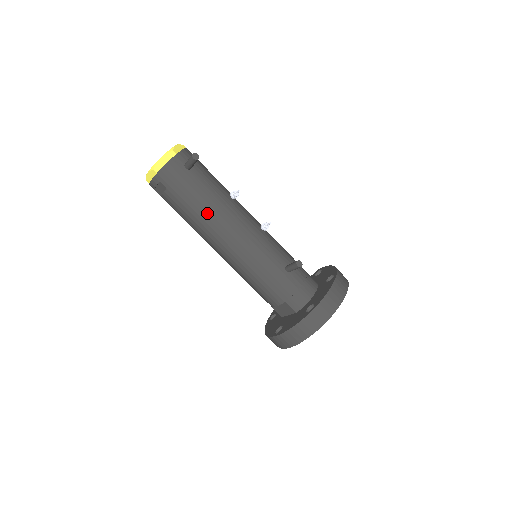
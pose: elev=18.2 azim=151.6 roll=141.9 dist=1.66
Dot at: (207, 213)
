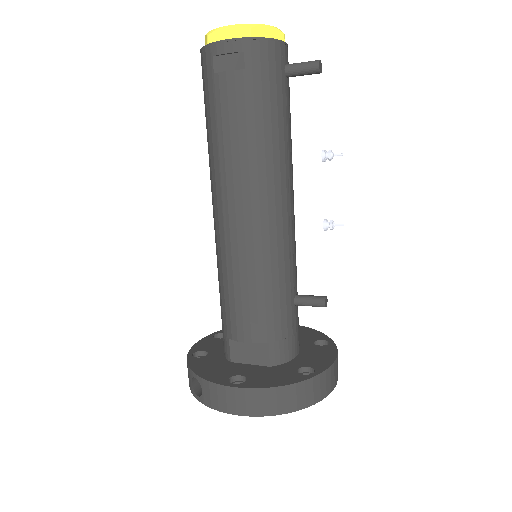
Dot at: (269, 149)
